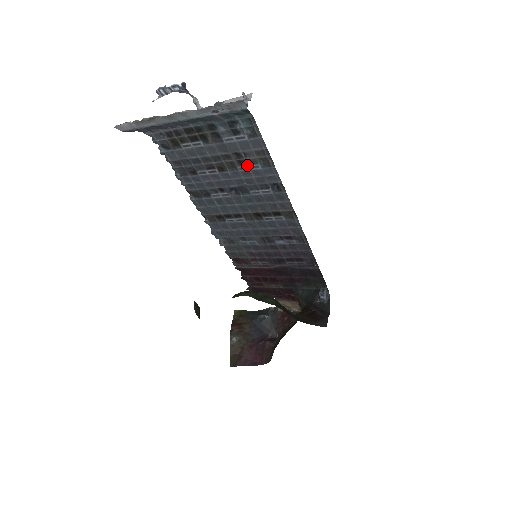
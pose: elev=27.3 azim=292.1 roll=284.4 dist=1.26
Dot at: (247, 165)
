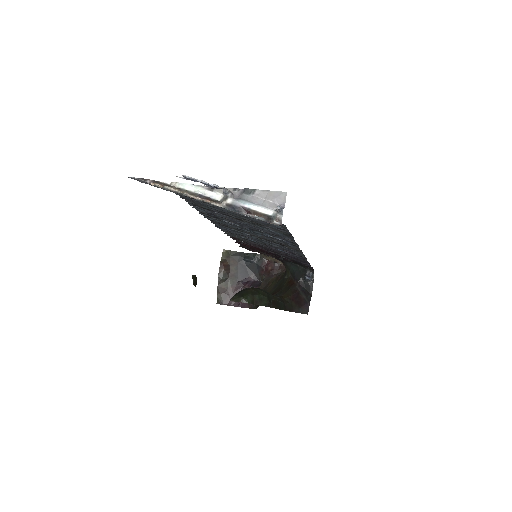
Dot at: (266, 229)
